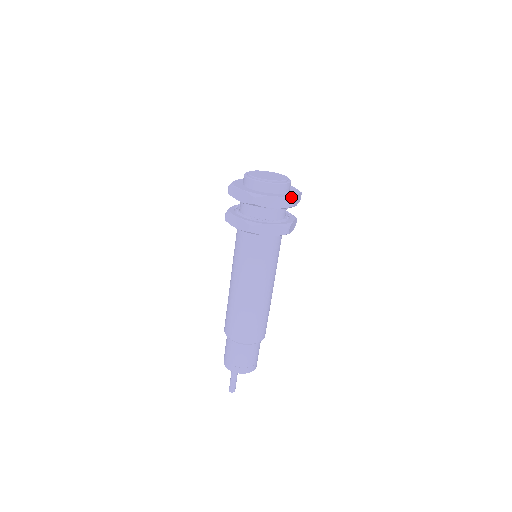
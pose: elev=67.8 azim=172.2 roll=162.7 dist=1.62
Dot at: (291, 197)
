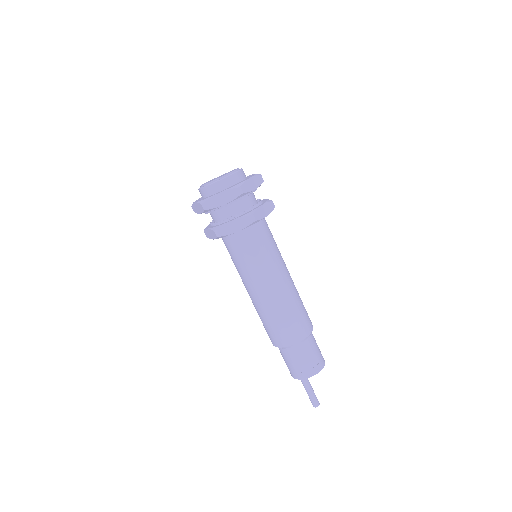
Dot at: (257, 174)
